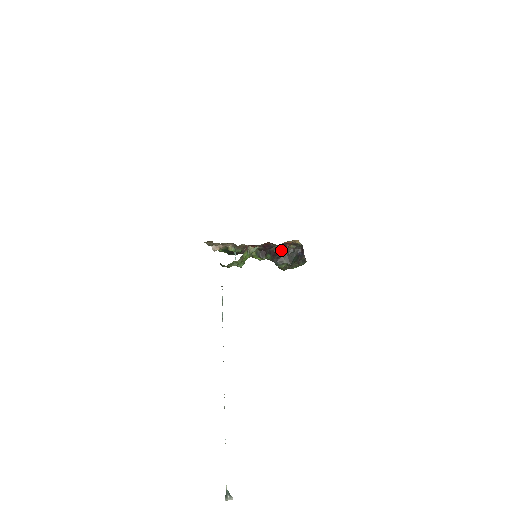
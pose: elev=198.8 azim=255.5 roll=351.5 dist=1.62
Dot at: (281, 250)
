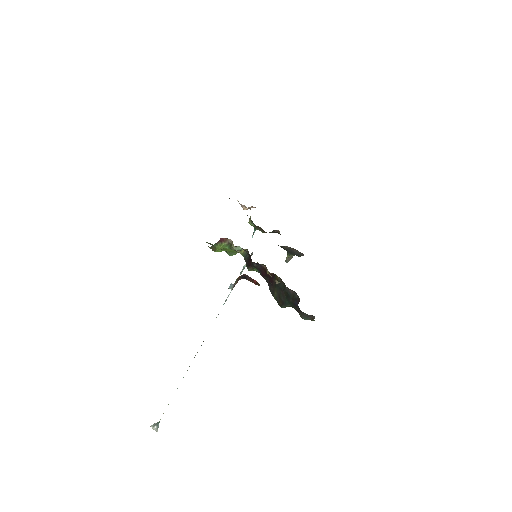
Dot at: (249, 280)
